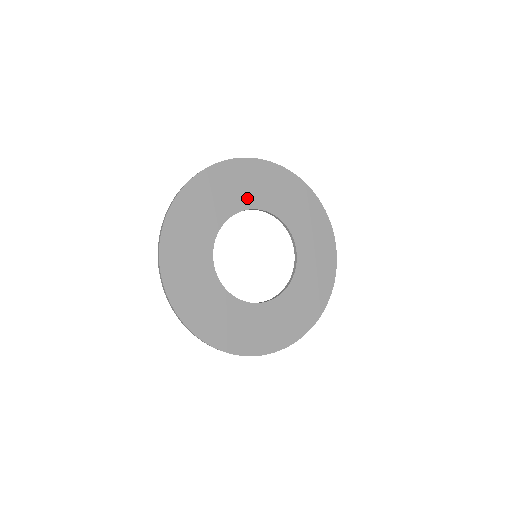
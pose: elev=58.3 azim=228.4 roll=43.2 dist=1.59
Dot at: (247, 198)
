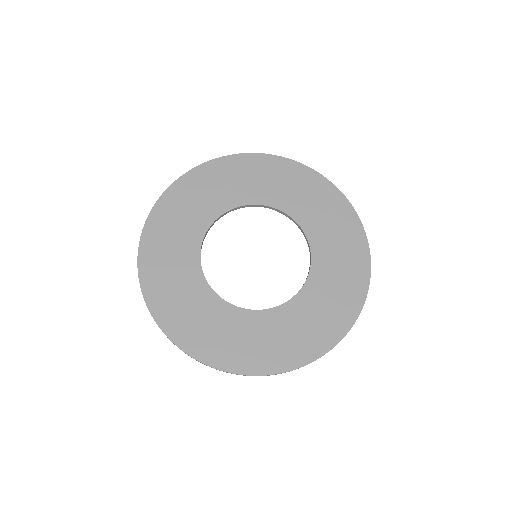
Dot at: (225, 199)
